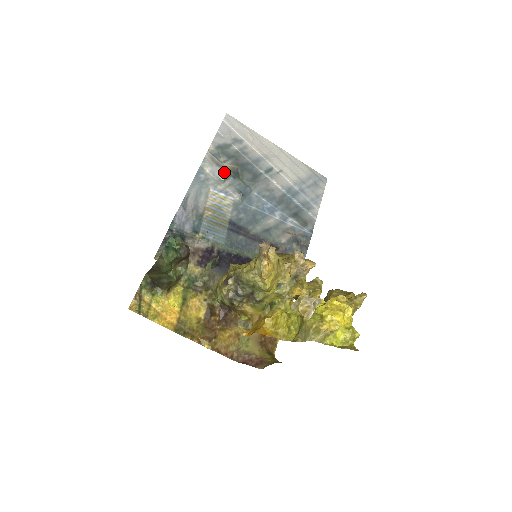
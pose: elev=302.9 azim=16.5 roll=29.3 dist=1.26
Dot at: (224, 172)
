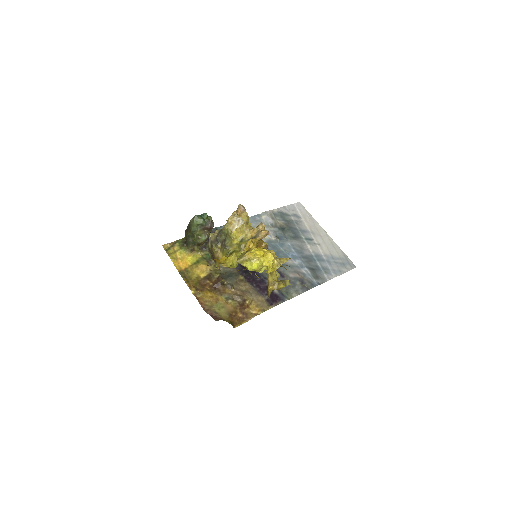
Dot at: (274, 224)
